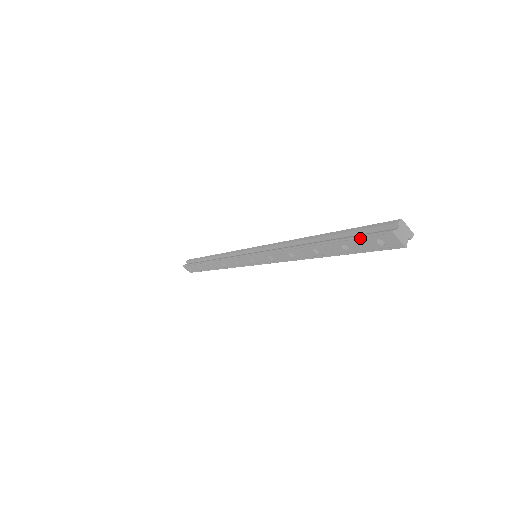
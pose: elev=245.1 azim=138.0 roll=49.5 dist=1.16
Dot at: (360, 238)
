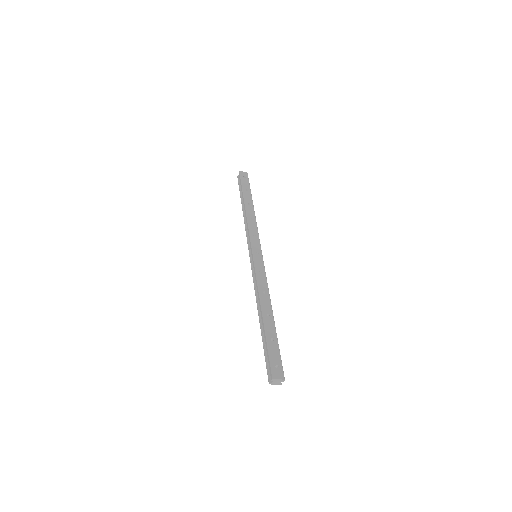
Dot at: (266, 360)
